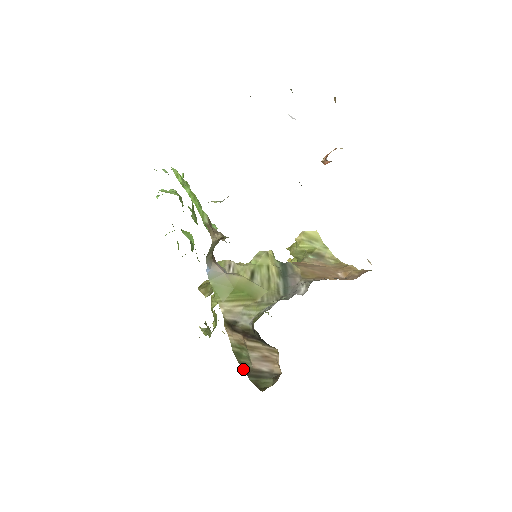
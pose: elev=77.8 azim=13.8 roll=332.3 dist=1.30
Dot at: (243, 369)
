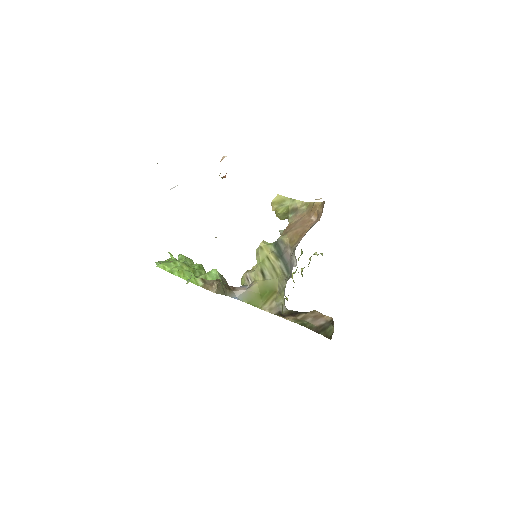
Dot at: occluded
